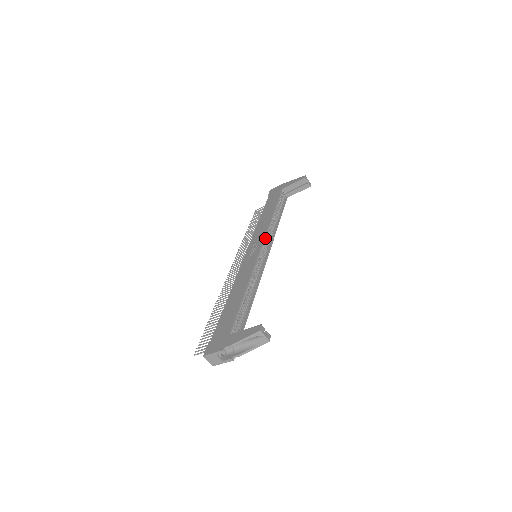
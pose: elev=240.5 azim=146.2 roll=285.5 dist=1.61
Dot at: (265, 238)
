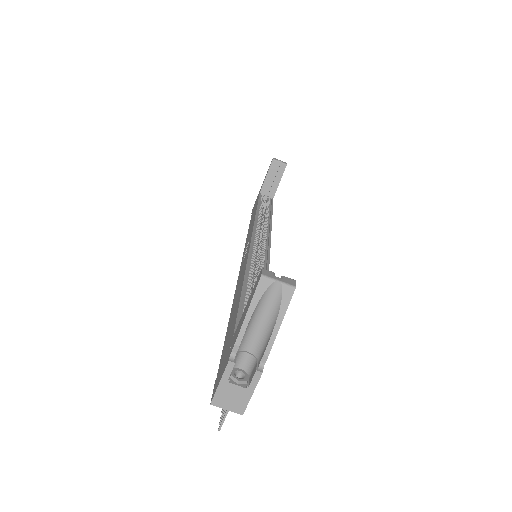
Dot at: (256, 231)
